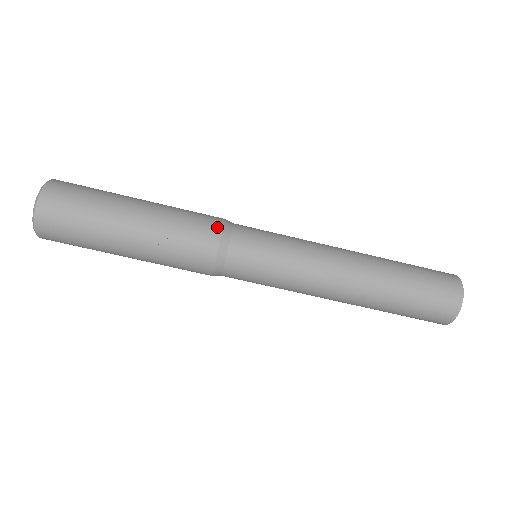
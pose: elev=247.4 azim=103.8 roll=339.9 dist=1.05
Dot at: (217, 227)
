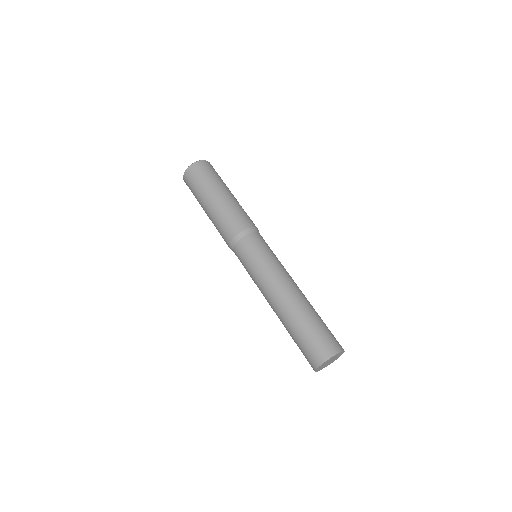
Dot at: occluded
